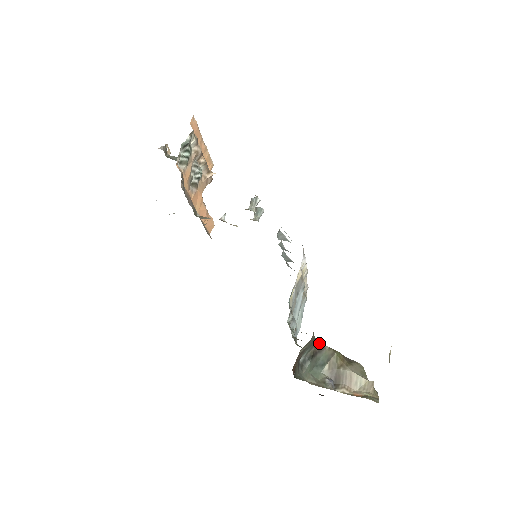
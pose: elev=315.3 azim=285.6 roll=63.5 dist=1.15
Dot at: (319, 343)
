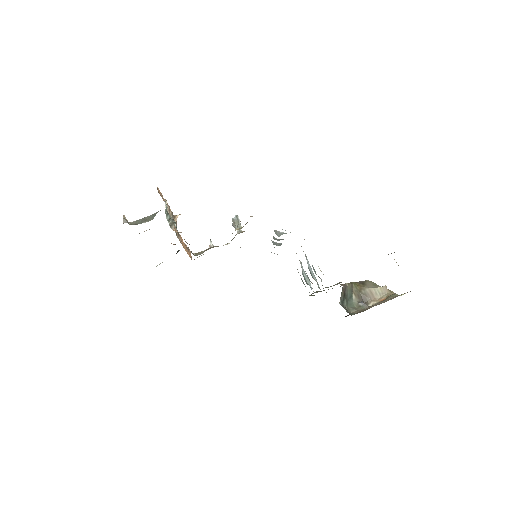
Dot at: (342, 285)
